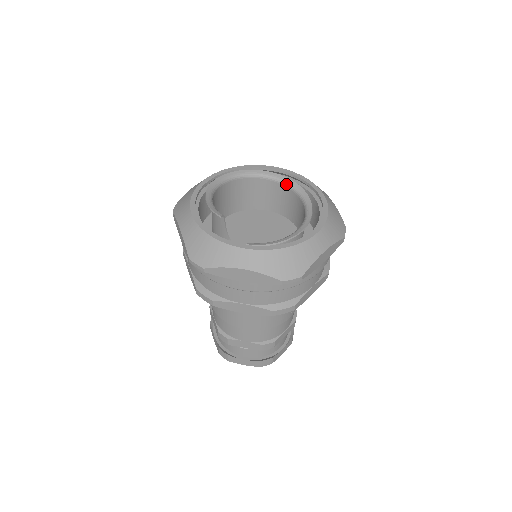
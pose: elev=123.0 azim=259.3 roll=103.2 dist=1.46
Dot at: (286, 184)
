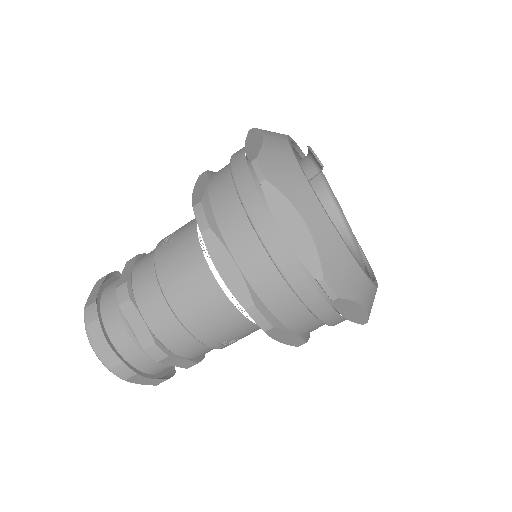
Dot at: (348, 232)
